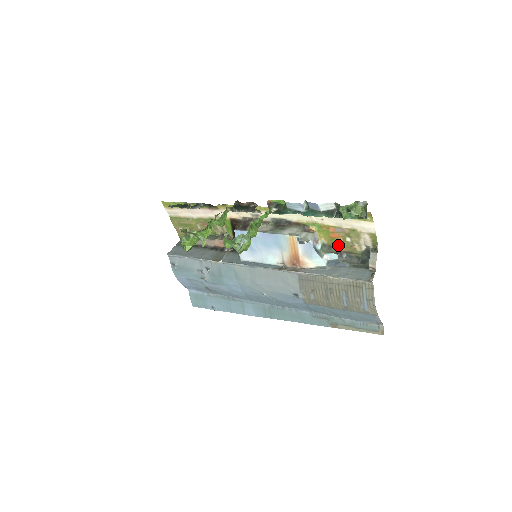
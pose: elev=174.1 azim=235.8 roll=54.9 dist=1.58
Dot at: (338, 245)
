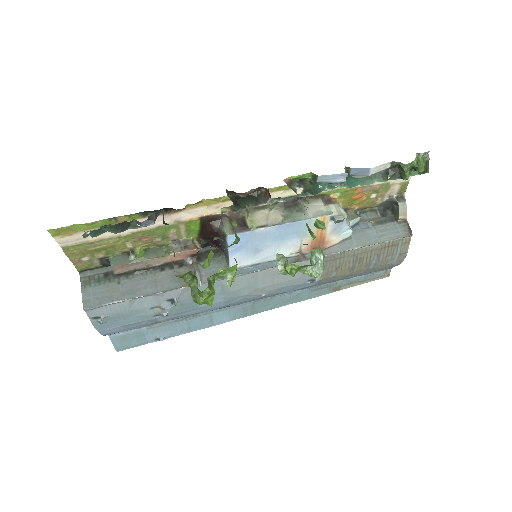
Dot at: (356, 205)
